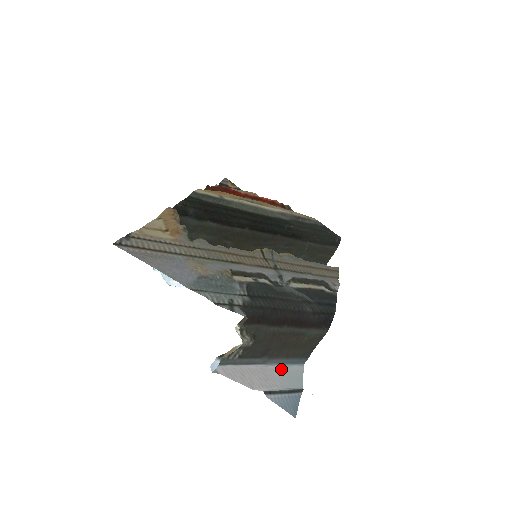
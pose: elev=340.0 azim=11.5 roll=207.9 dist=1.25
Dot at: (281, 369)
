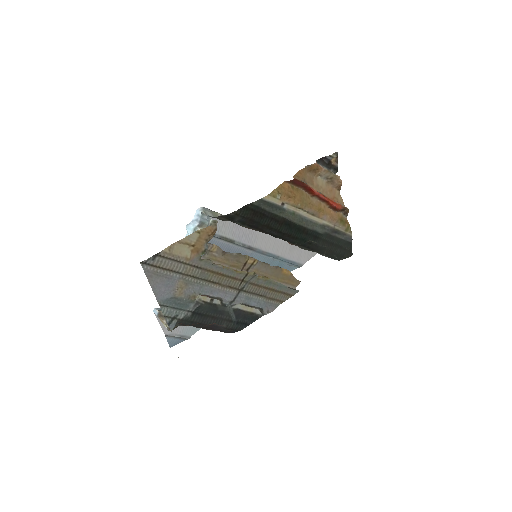
Dot at: occluded
